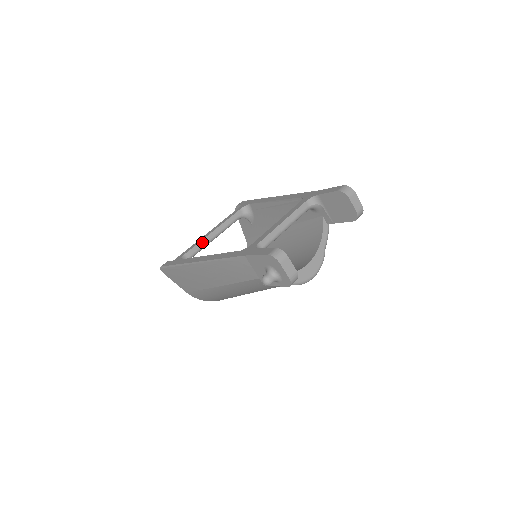
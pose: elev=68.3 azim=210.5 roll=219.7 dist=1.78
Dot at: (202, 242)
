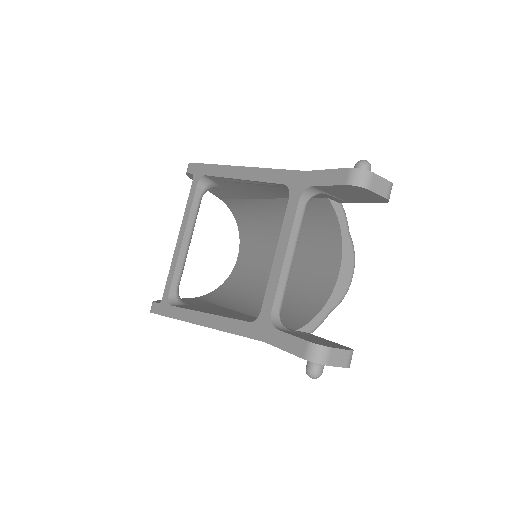
Dot at: (179, 263)
